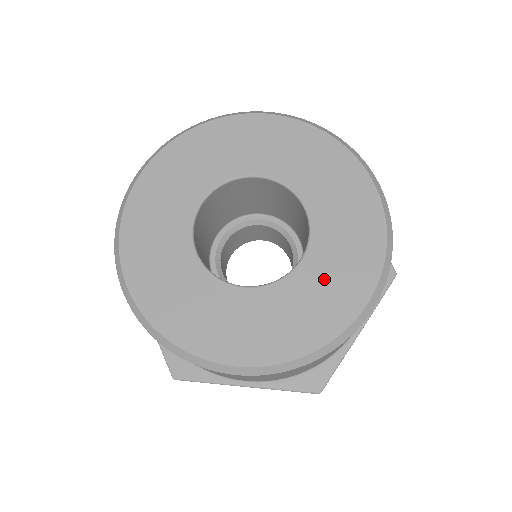
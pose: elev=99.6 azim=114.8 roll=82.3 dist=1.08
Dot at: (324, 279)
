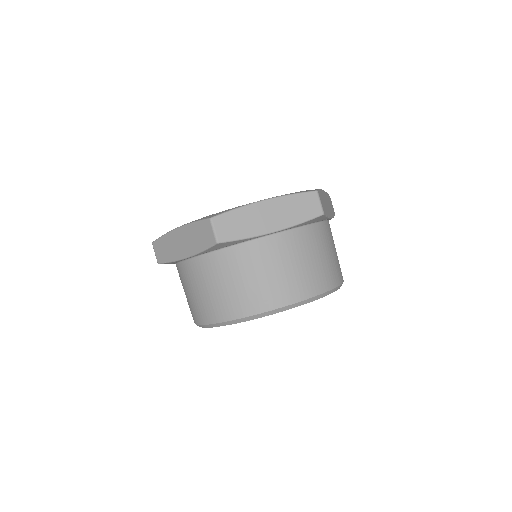
Dot at: occluded
